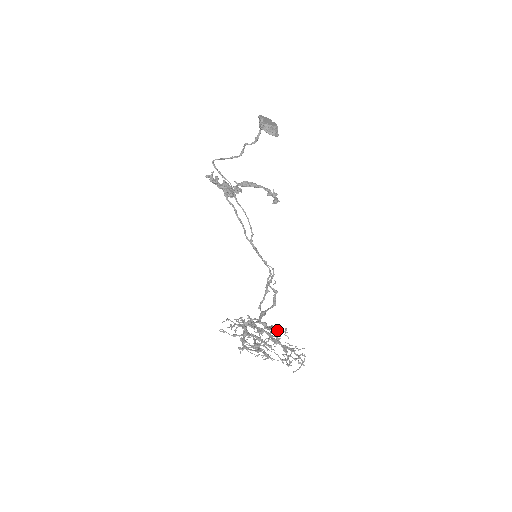
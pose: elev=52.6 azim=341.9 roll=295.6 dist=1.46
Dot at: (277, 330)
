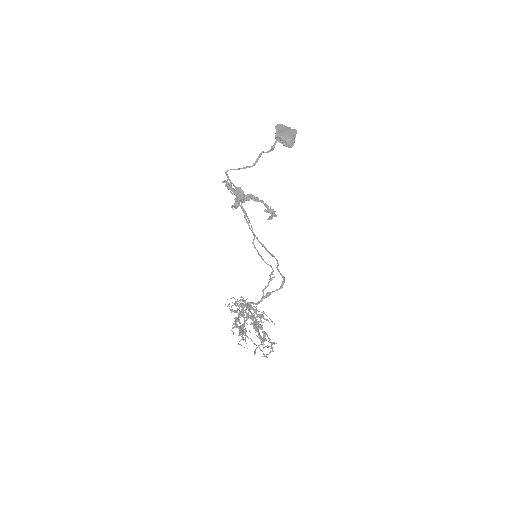
Dot at: (263, 318)
